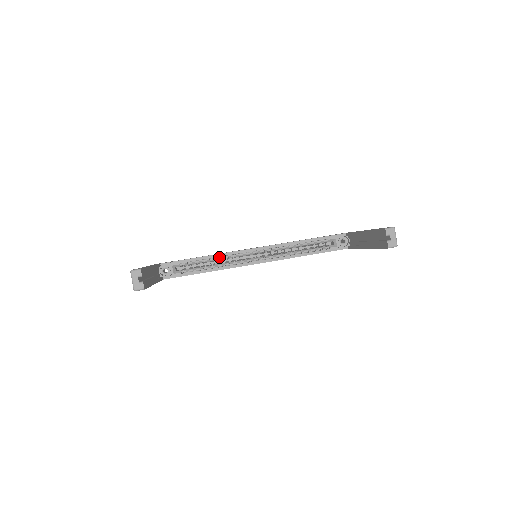
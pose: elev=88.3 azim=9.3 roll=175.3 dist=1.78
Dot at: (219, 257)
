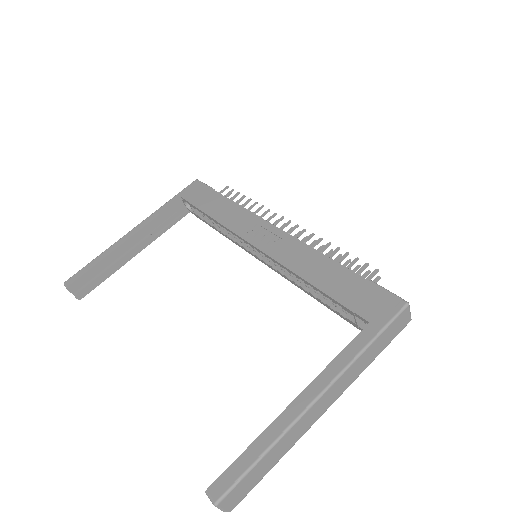
Dot at: occluded
